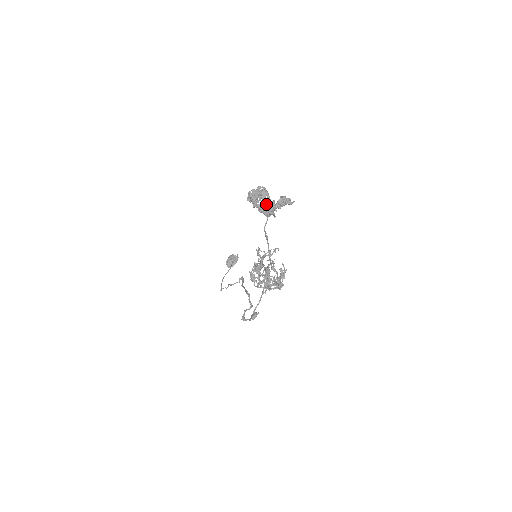
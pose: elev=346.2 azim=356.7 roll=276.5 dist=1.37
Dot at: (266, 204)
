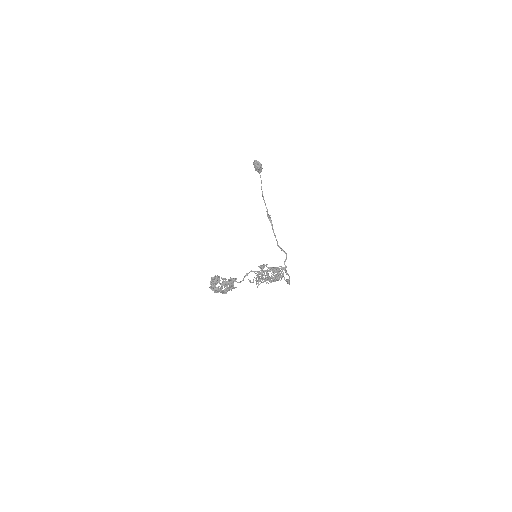
Dot at: (224, 290)
